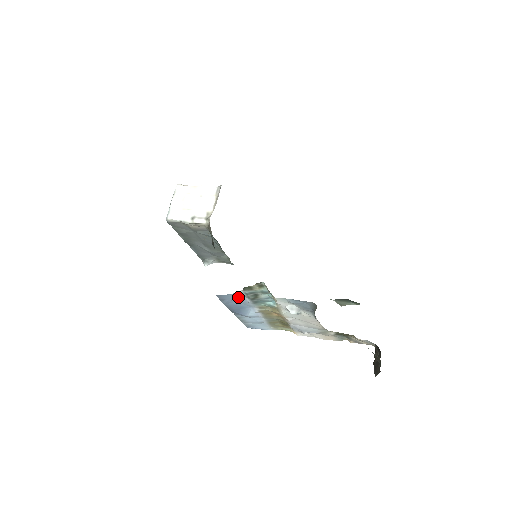
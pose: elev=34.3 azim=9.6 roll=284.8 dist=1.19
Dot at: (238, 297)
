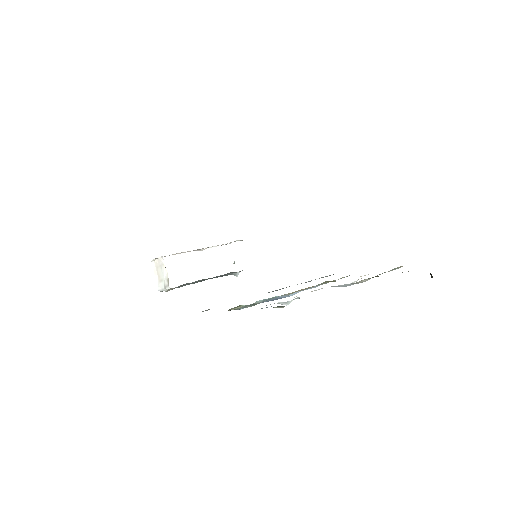
Dot at: occluded
